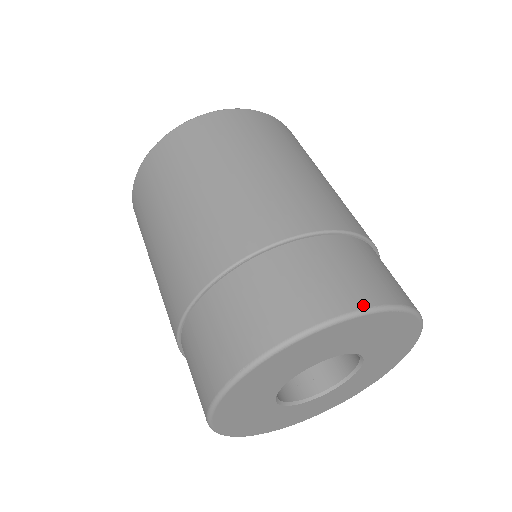
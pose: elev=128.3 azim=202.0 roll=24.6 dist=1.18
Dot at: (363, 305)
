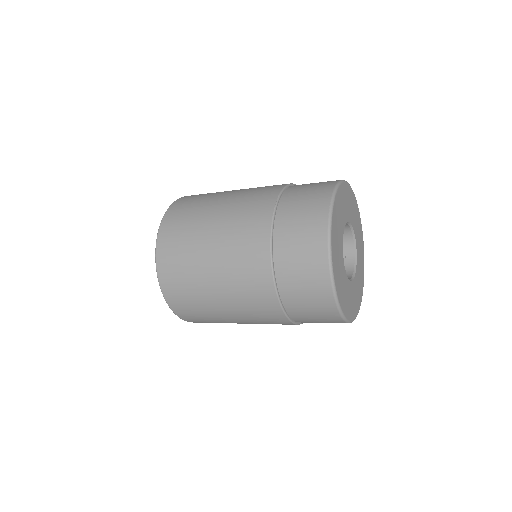
Dot at: occluded
